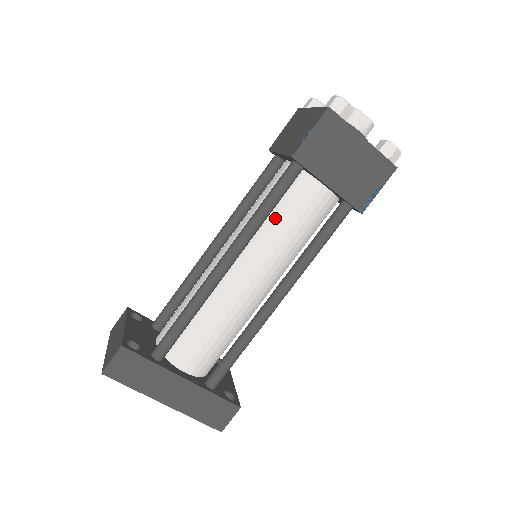
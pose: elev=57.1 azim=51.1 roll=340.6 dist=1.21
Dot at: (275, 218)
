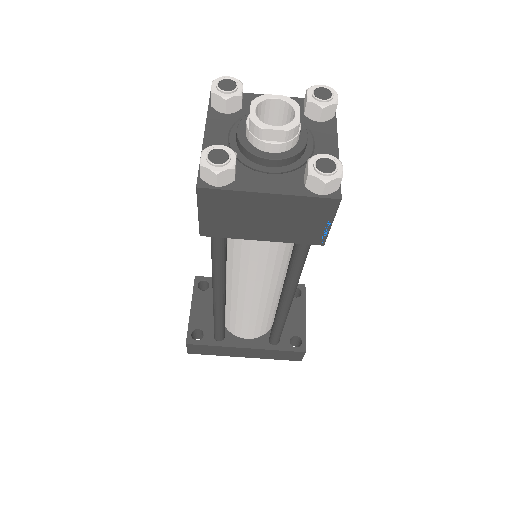
Dot at: (237, 256)
